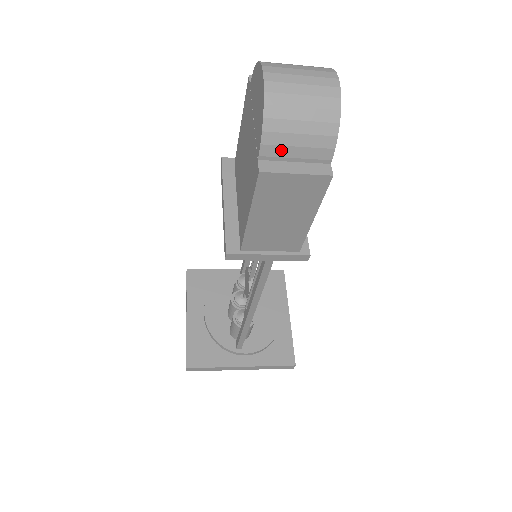
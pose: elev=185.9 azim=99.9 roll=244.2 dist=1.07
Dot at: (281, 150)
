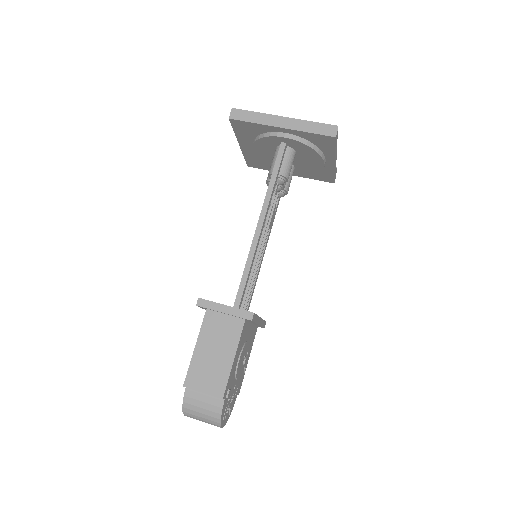
Dot at: occluded
